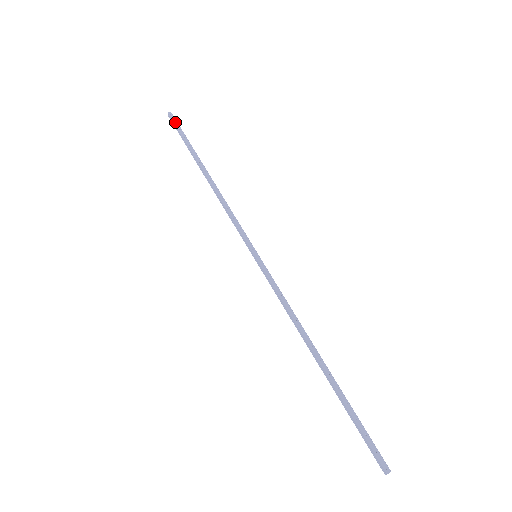
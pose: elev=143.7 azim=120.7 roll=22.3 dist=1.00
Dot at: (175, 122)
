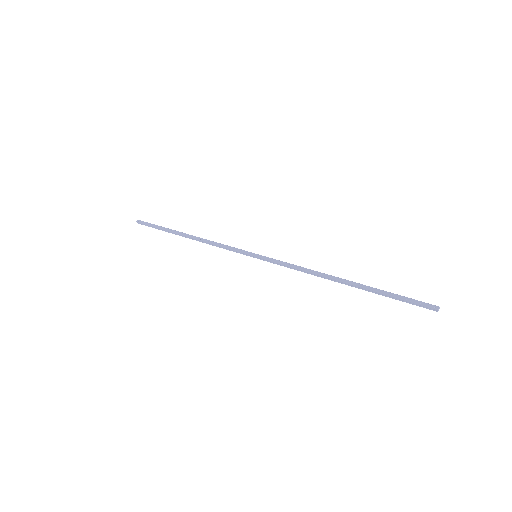
Dot at: (145, 223)
